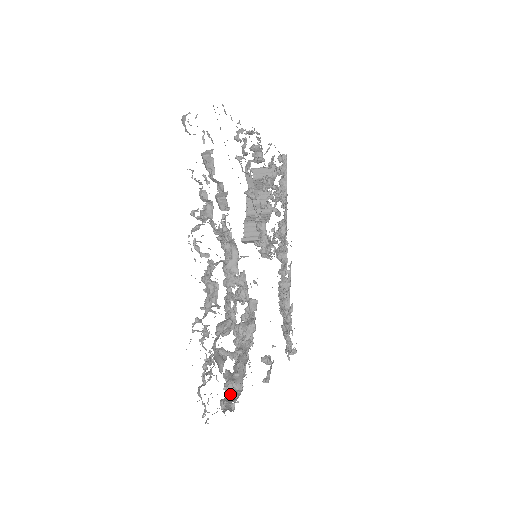
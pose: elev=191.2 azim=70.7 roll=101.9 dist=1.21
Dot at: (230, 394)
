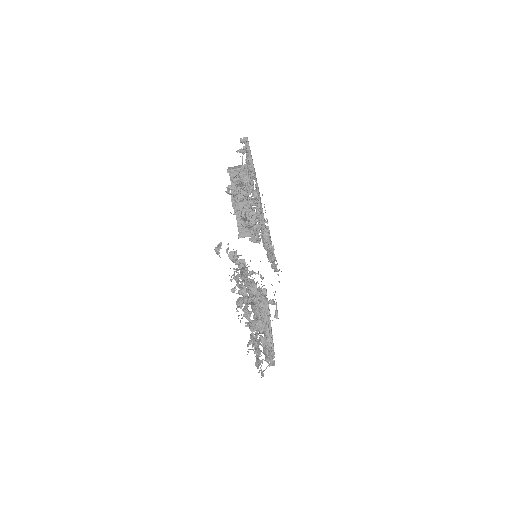
Dot at: occluded
